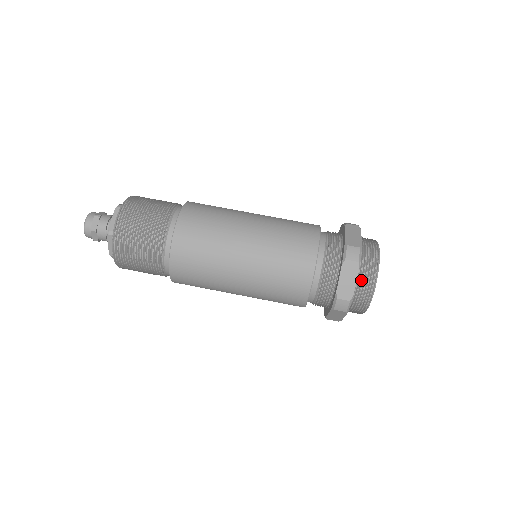
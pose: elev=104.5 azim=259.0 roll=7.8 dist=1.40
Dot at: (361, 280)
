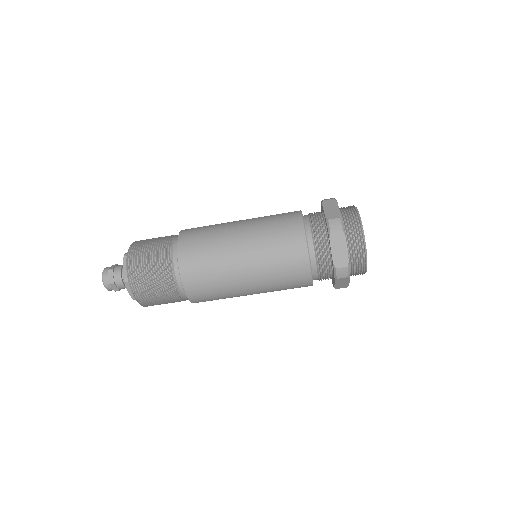
Dot at: (353, 273)
